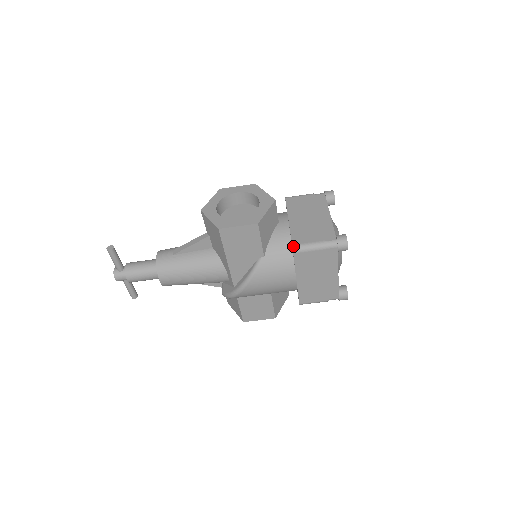
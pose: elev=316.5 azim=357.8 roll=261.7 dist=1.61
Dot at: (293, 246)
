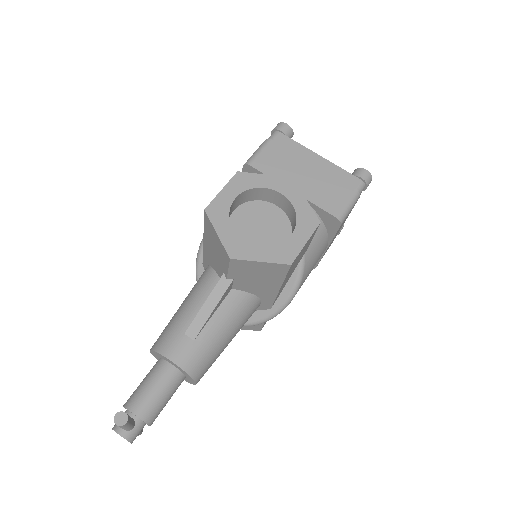
Dot at: (338, 218)
